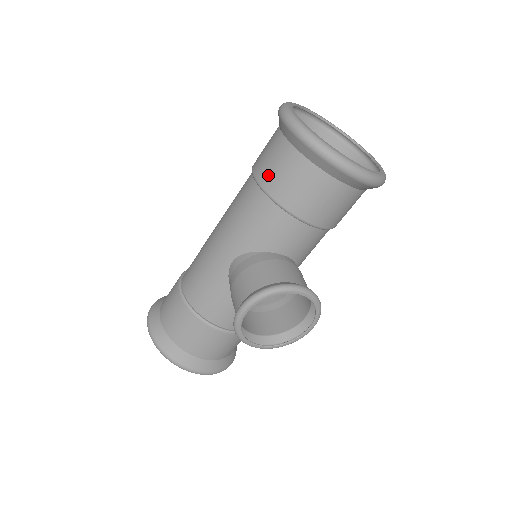
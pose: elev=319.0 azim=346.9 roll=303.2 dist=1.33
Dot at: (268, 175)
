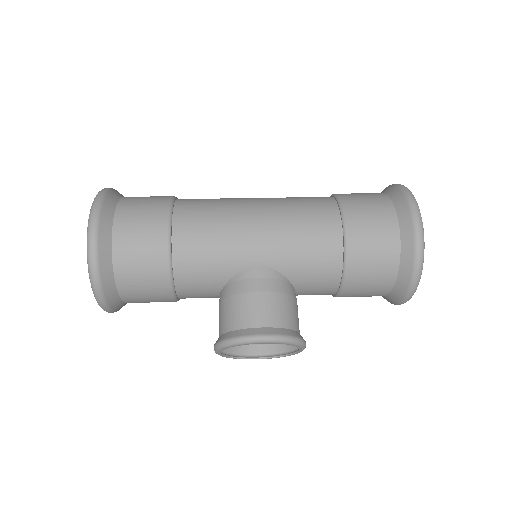
Dot at: (361, 241)
